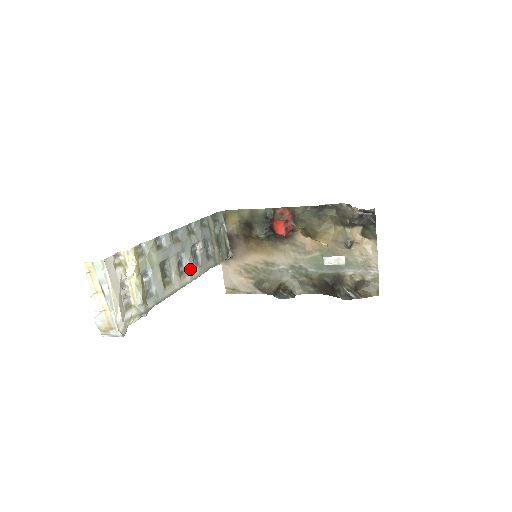
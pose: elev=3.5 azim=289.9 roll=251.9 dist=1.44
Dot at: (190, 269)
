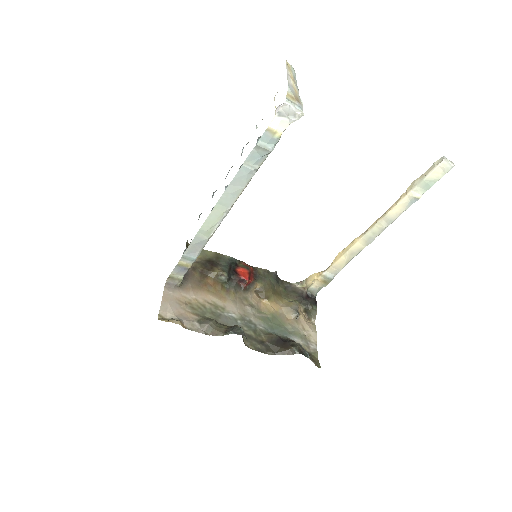
Dot at: occluded
